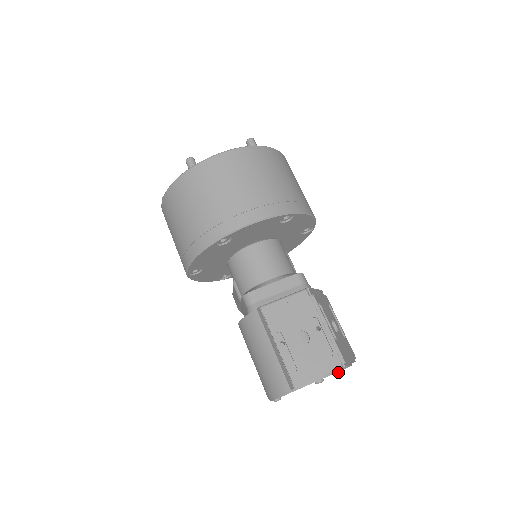
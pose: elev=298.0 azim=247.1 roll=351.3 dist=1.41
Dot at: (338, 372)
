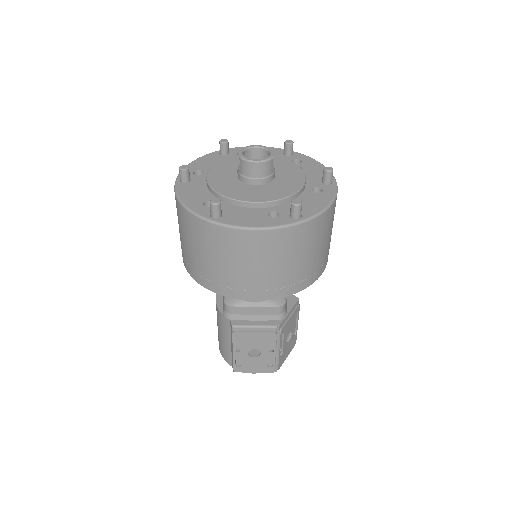
Dot at: occluded
